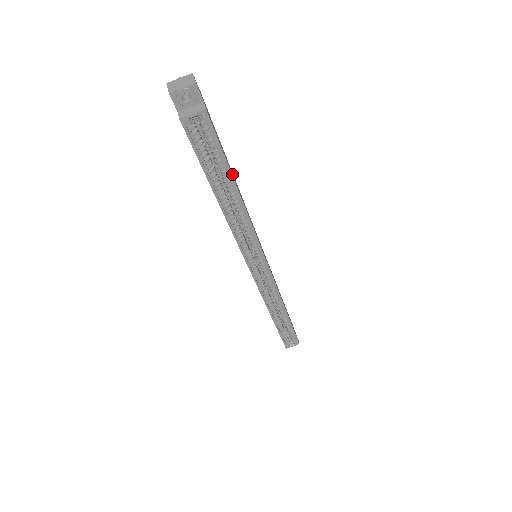
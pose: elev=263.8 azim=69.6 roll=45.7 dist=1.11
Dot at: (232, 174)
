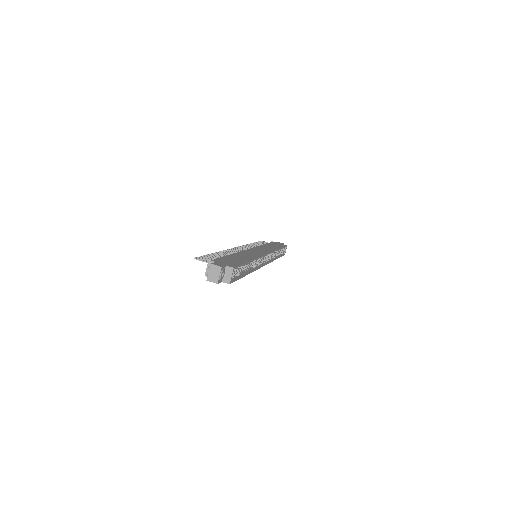
Dot at: (242, 260)
